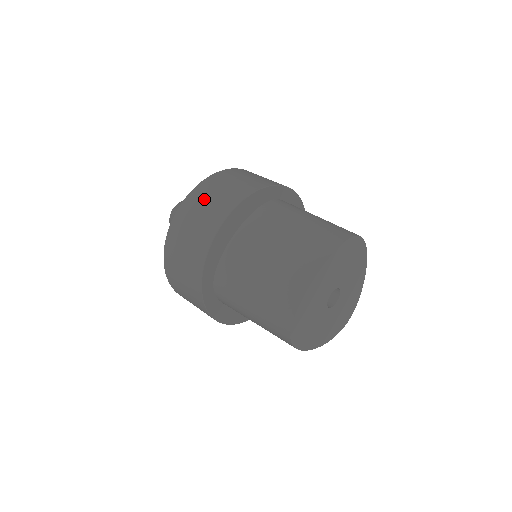
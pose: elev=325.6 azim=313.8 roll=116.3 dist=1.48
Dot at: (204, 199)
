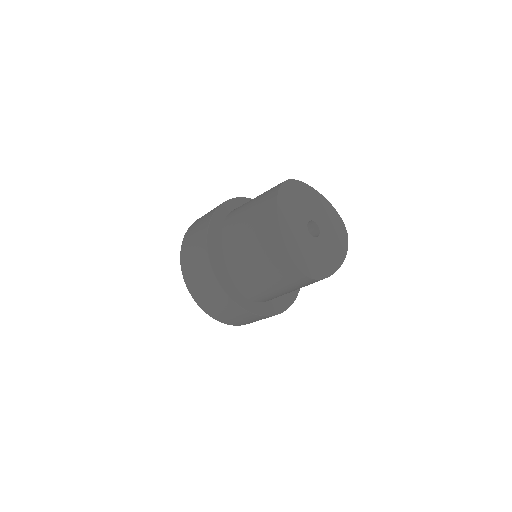
Dot at: occluded
